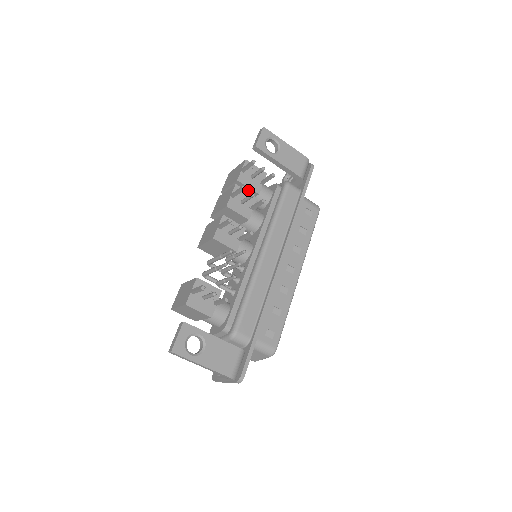
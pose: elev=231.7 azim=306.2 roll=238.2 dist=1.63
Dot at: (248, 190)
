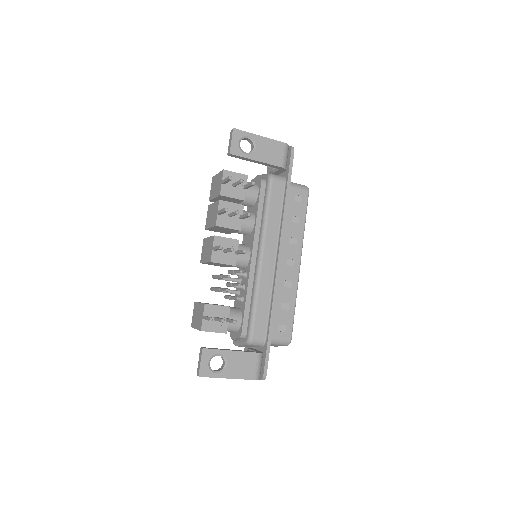
Dot at: (233, 199)
